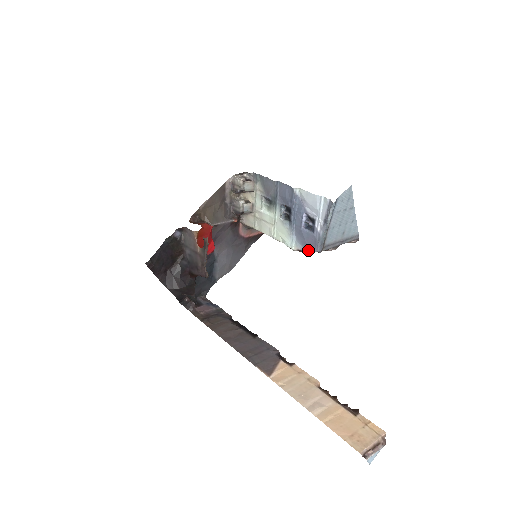
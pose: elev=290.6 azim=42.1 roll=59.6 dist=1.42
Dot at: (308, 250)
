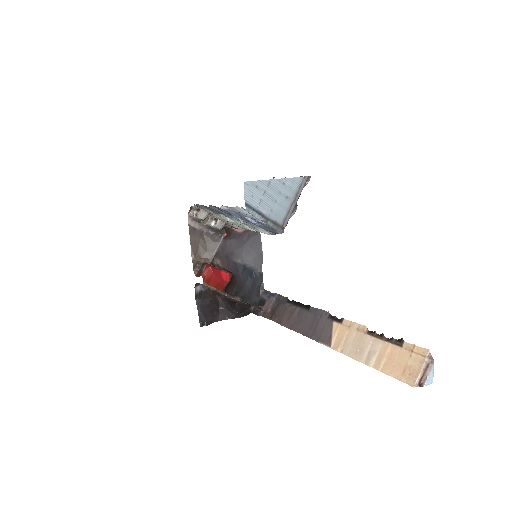
Dot at: occluded
